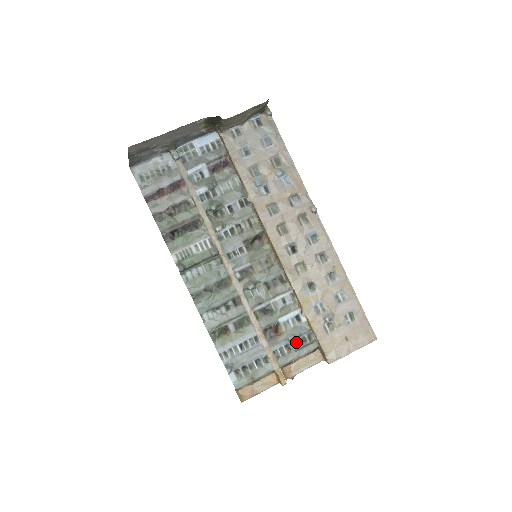
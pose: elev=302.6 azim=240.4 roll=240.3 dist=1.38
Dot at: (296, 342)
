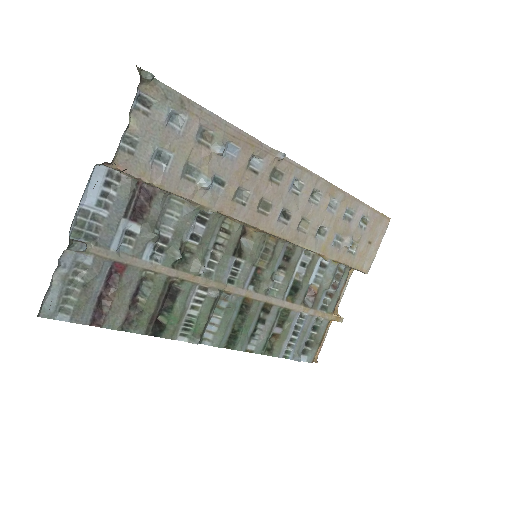
Dot at: (332, 284)
